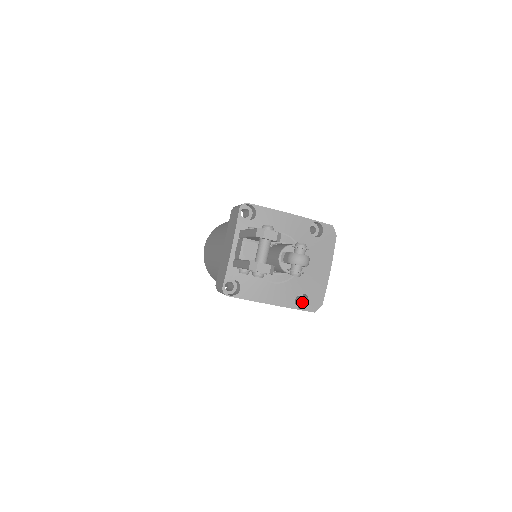
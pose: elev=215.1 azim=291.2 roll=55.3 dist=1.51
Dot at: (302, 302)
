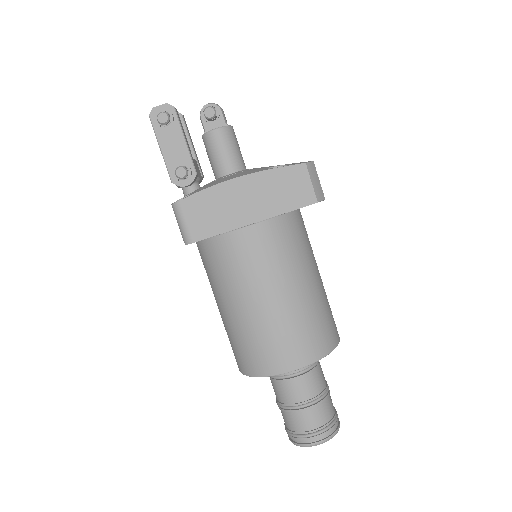
Dot at: occluded
